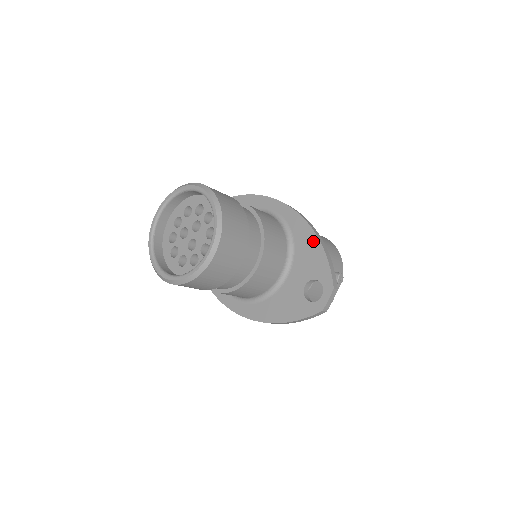
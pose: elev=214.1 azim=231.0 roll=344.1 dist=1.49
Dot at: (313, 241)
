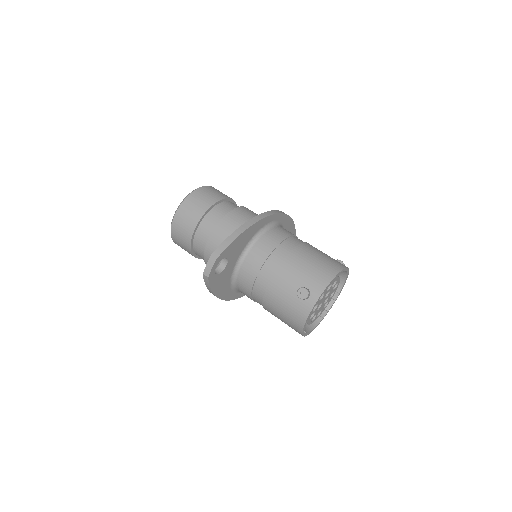
Dot at: occluded
